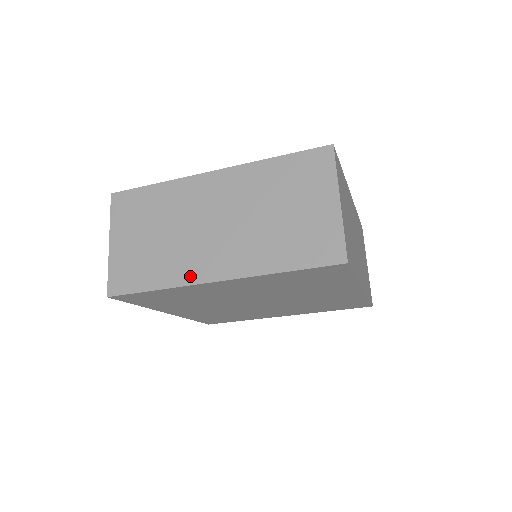
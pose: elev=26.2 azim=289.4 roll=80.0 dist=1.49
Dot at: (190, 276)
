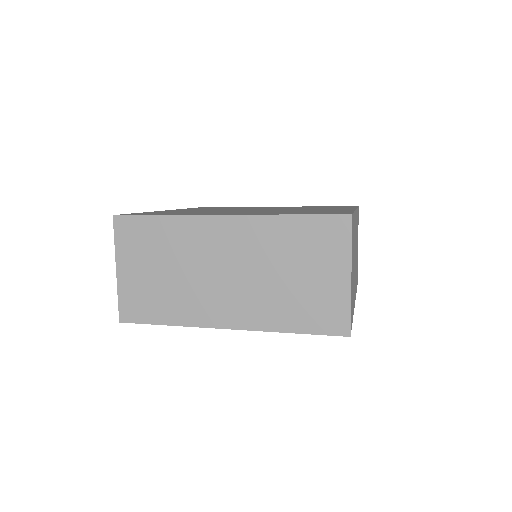
Dot at: (201, 319)
